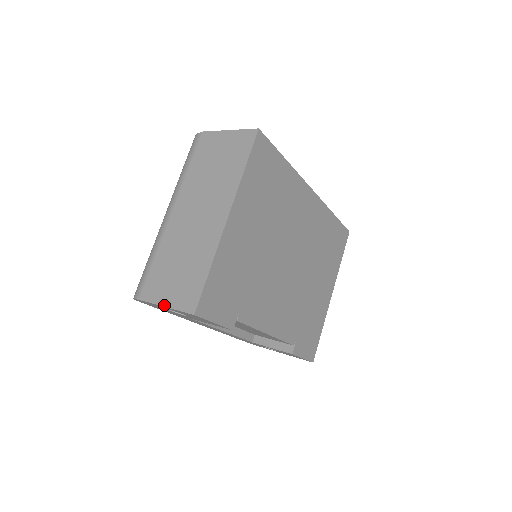
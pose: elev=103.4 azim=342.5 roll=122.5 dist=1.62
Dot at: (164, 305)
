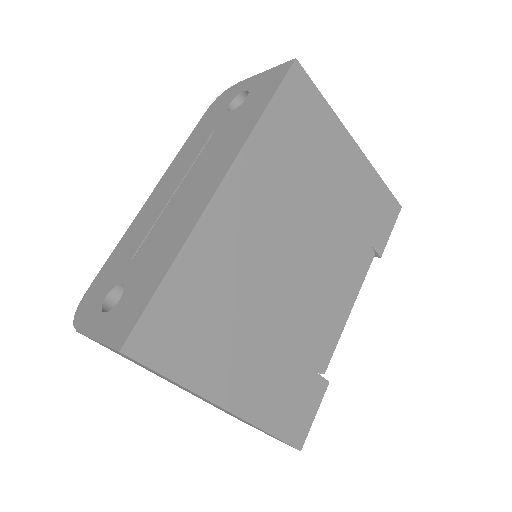
Dot at: occluded
